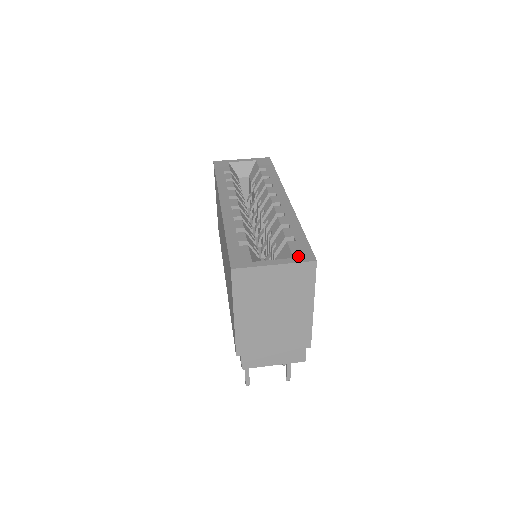
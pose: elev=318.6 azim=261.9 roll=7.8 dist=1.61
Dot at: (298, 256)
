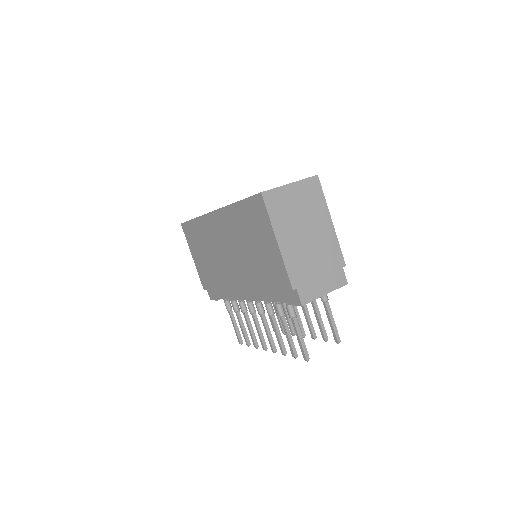
Dot at: occluded
